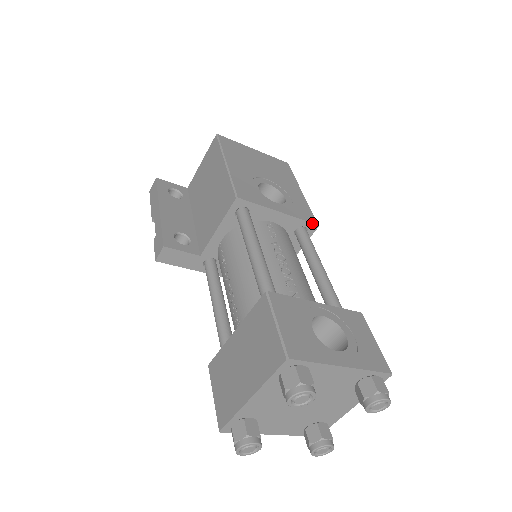
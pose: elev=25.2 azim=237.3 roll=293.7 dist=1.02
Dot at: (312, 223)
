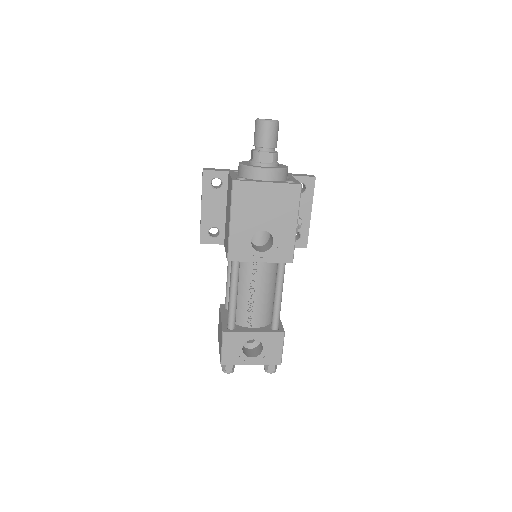
Dot at: occluded
